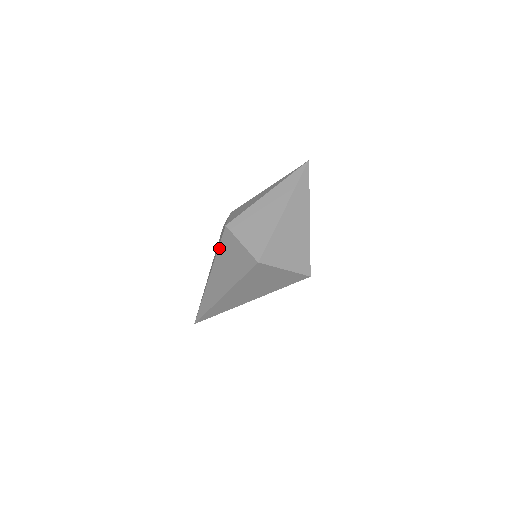
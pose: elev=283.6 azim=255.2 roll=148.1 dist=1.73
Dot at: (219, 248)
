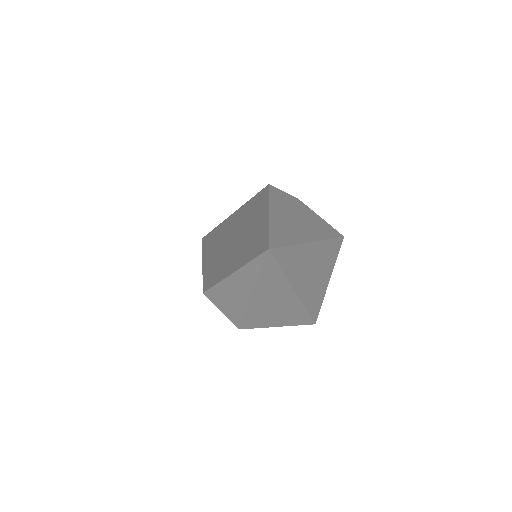
Dot at: occluded
